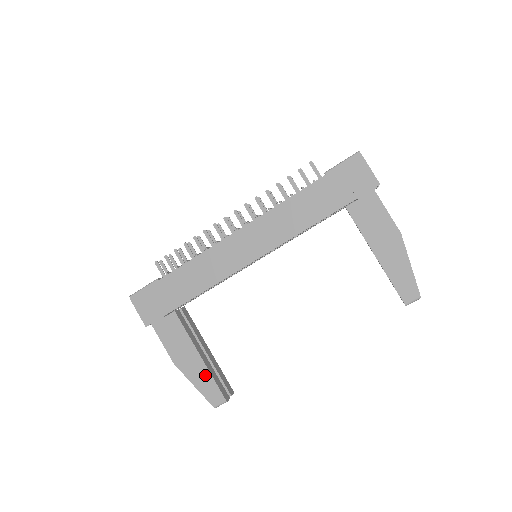
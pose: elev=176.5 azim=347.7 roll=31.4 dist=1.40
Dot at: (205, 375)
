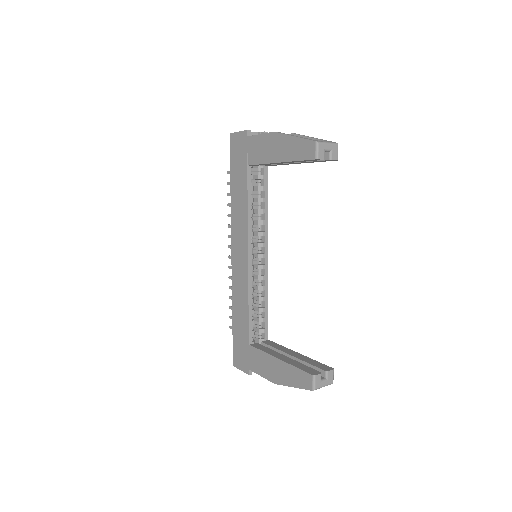
Dot at: (290, 370)
